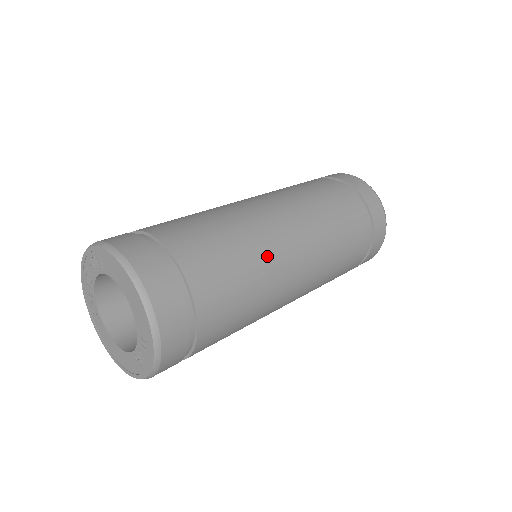
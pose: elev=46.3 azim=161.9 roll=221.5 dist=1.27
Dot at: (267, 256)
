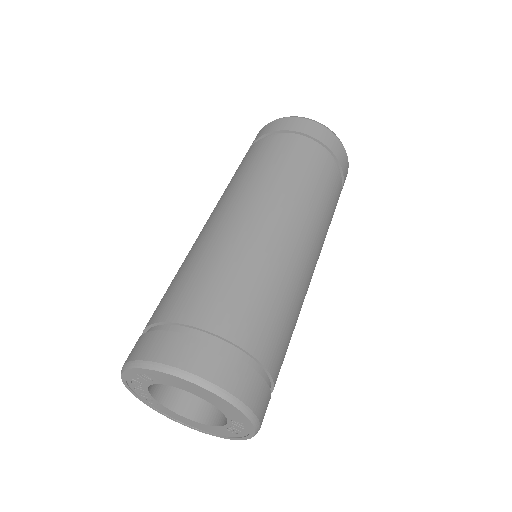
Dot at: (289, 272)
